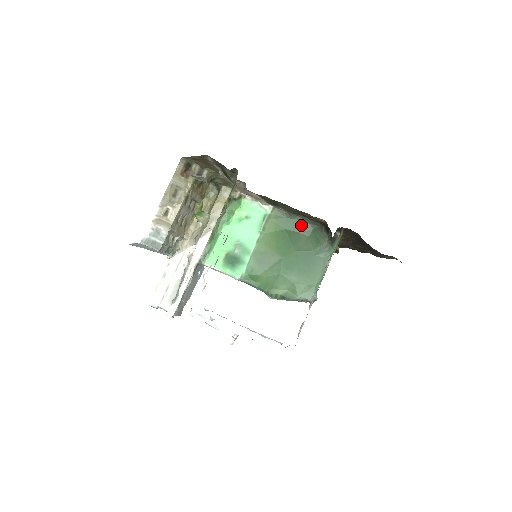
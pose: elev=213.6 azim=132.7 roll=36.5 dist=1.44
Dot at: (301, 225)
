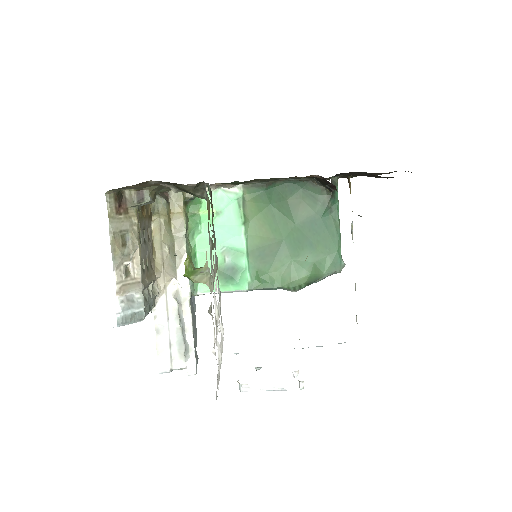
Dot at: (286, 190)
